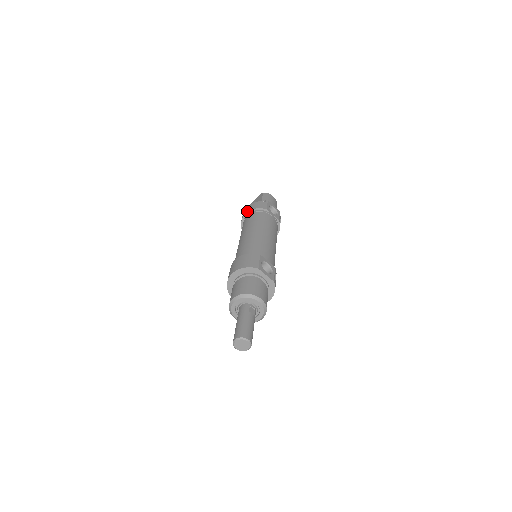
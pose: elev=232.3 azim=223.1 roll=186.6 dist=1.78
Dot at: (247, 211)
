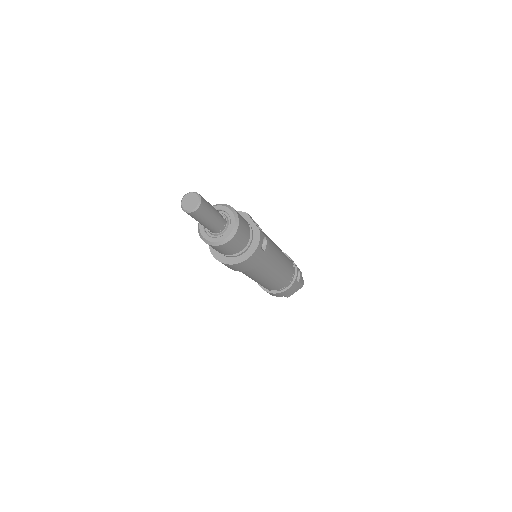
Dot at: occluded
